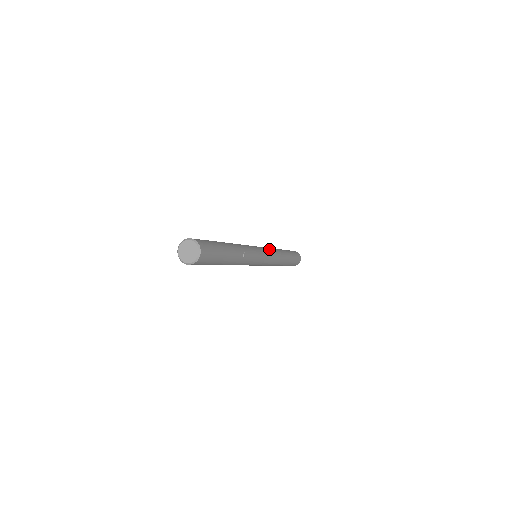
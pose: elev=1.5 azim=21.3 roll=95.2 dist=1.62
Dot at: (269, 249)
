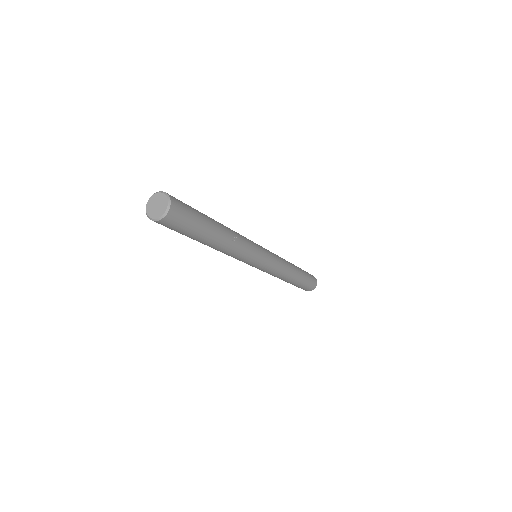
Dot at: (273, 253)
